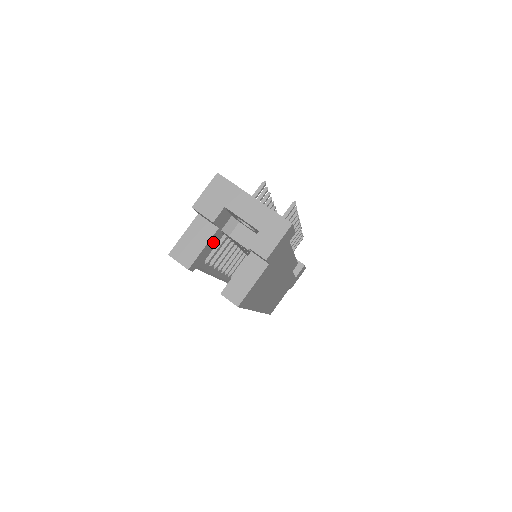
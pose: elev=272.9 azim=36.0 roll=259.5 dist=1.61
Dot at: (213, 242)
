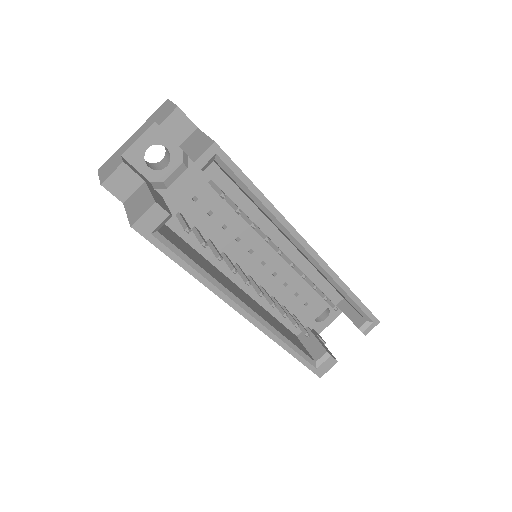
Dot at: occluded
